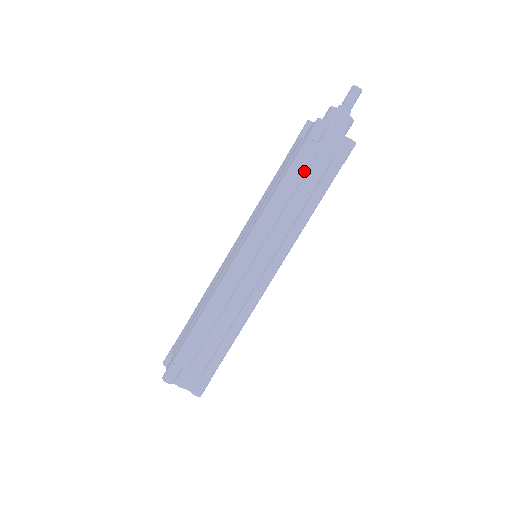
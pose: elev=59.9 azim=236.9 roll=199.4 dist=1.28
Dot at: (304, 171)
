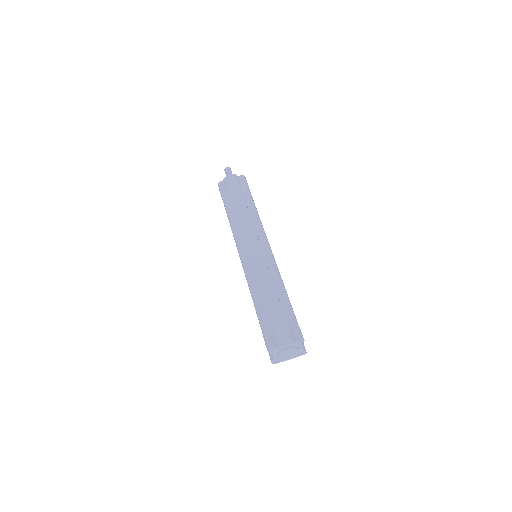
Dot at: (233, 202)
